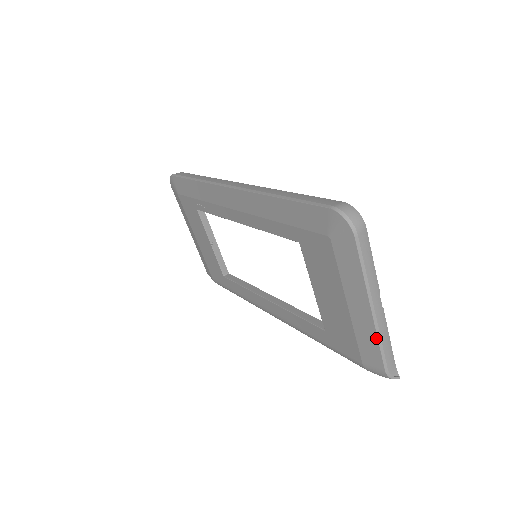
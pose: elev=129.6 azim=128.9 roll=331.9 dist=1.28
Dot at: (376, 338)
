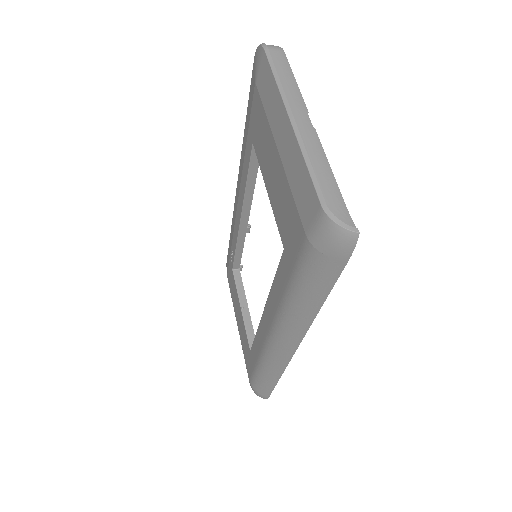
Dot at: (301, 156)
